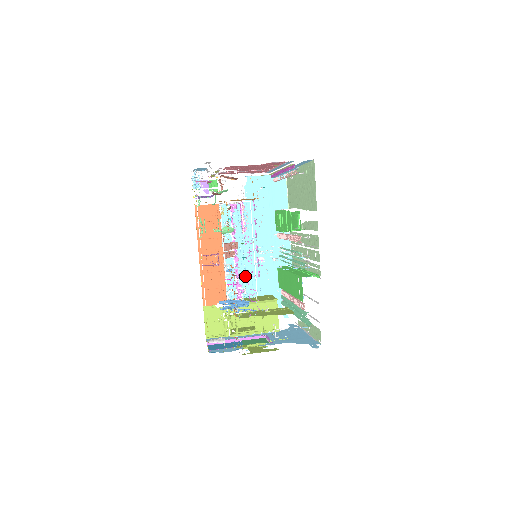
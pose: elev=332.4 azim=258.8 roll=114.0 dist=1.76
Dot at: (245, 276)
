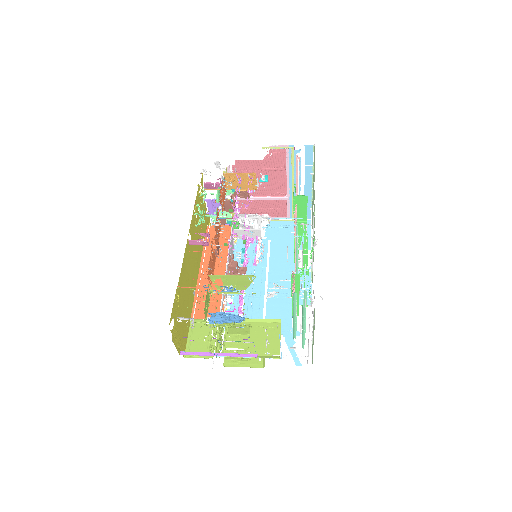
Dot at: (251, 307)
